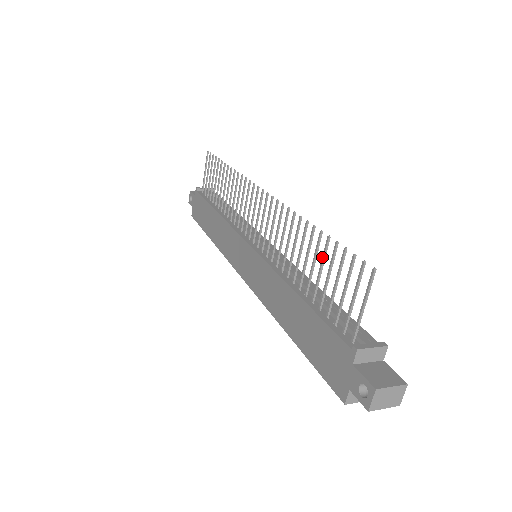
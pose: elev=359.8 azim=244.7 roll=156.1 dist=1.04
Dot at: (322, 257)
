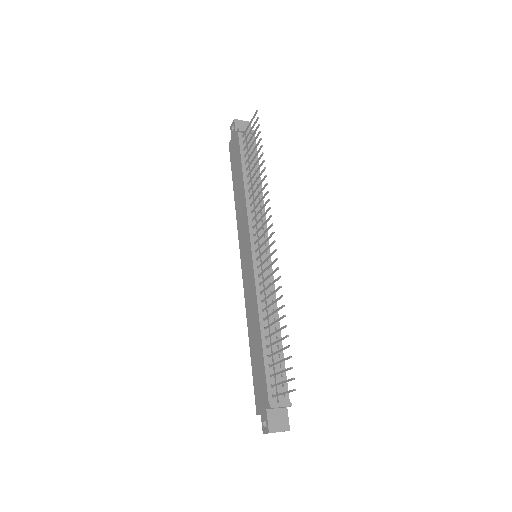
Dot at: (280, 339)
